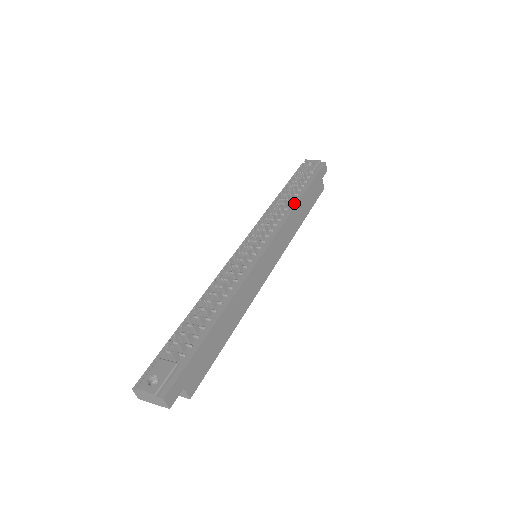
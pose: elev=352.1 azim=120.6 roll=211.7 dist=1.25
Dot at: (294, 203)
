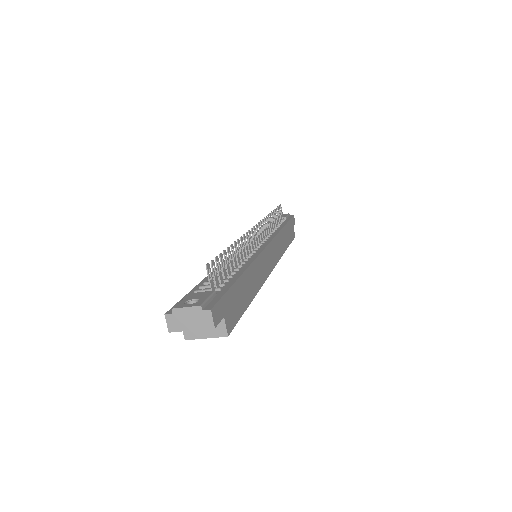
Dot at: (279, 228)
